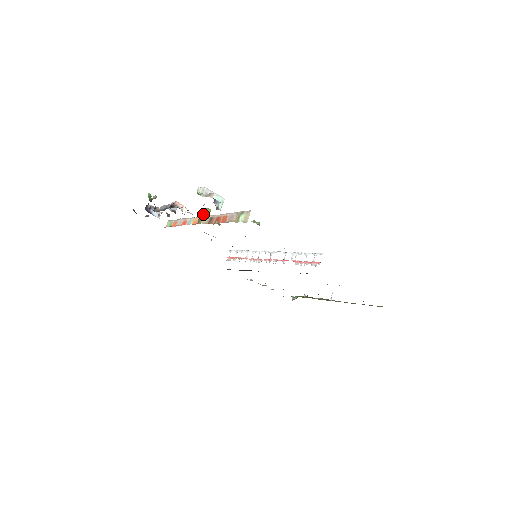
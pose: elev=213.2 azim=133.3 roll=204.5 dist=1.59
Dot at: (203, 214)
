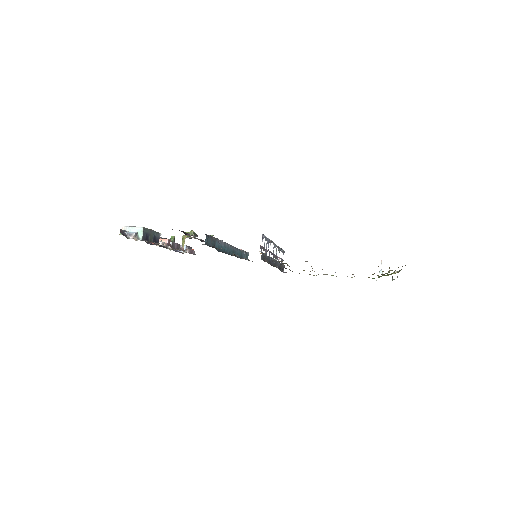
Dot at: (182, 239)
